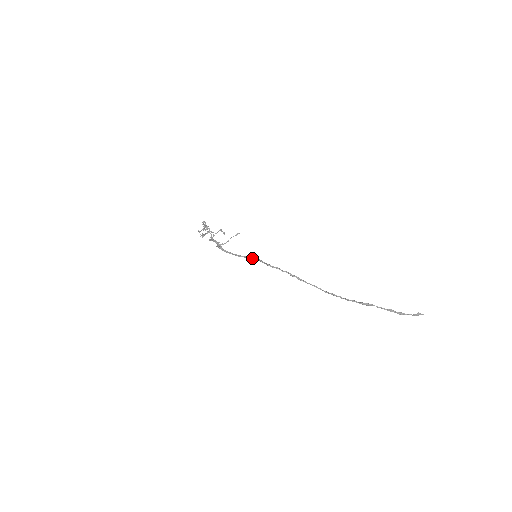
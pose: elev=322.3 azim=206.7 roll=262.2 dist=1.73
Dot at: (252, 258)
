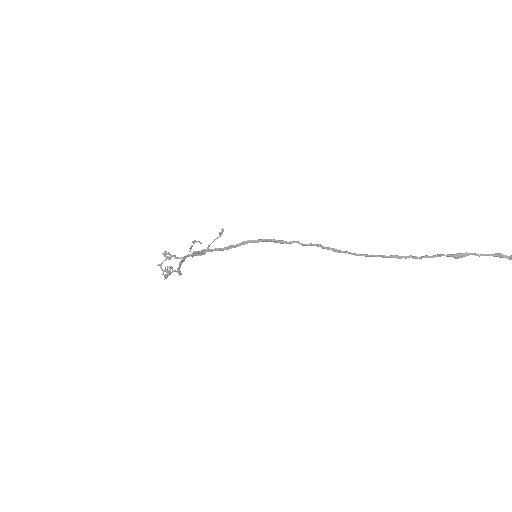
Dot at: (253, 241)
